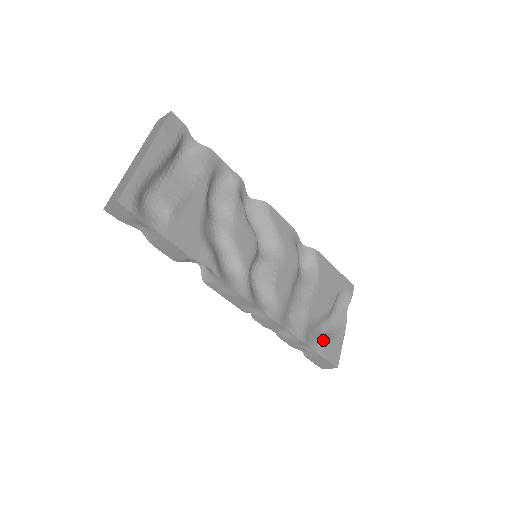
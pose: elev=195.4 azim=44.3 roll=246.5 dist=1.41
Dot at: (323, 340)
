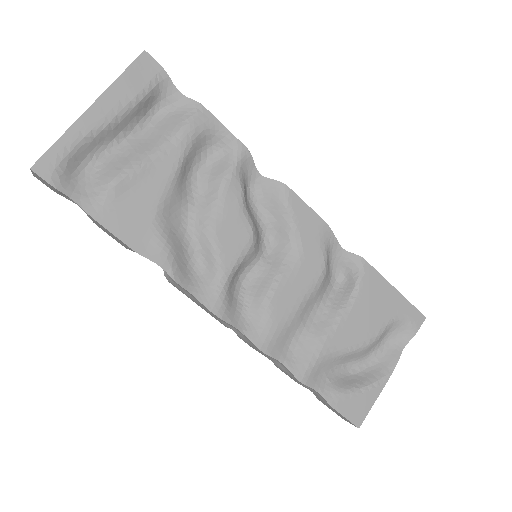
Dot at: (344, 385)
